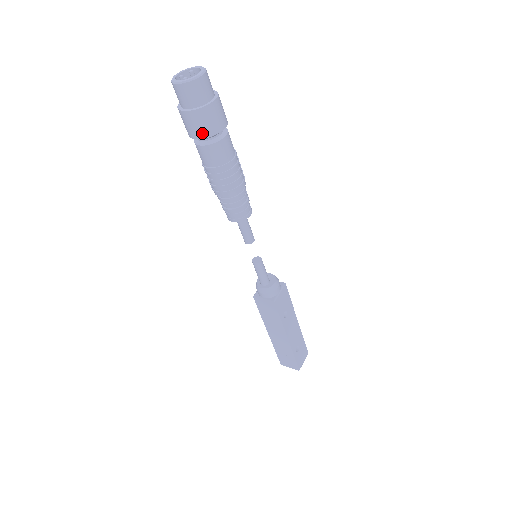
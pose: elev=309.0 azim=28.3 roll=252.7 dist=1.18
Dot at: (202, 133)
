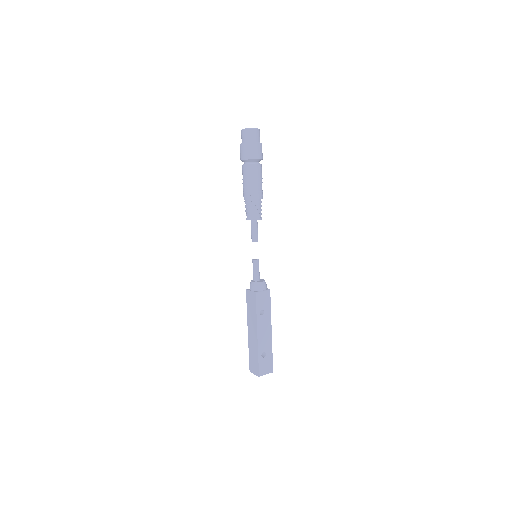
Dot at: (245, 156)
